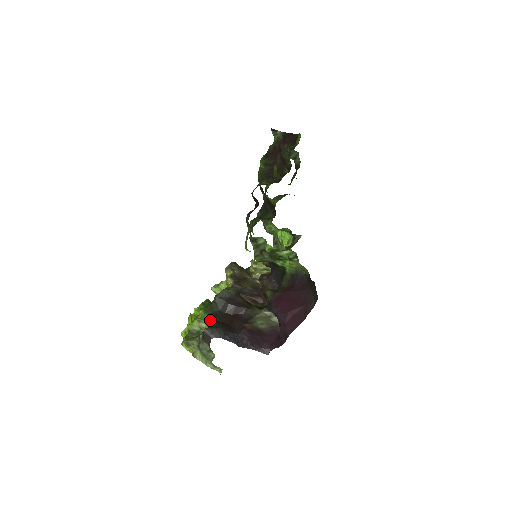
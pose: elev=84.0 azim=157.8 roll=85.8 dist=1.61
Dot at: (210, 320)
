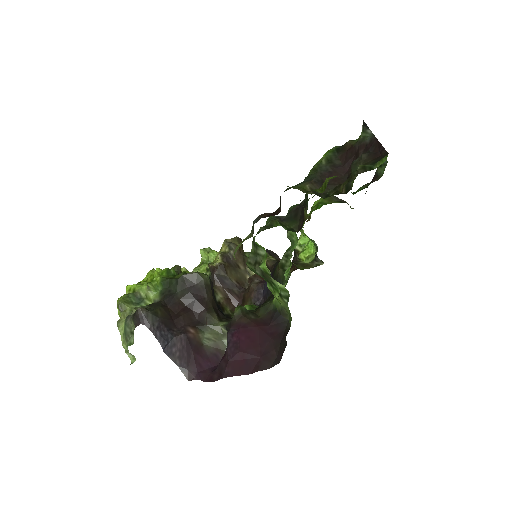
Dot at: (160, 295)
